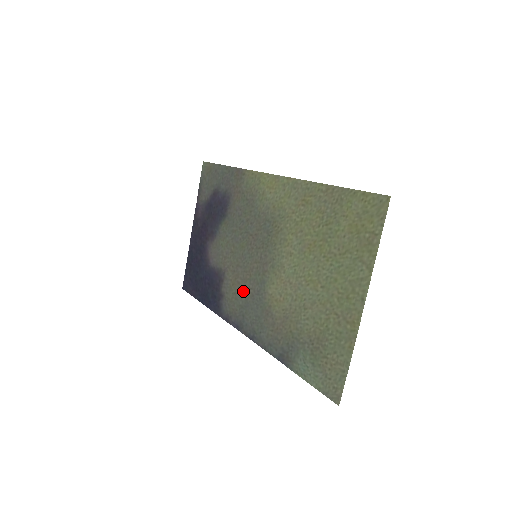
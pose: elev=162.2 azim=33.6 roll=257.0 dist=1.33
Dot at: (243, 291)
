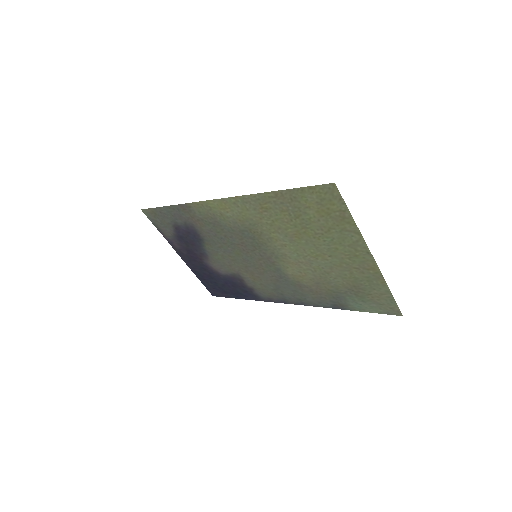
Dot at: (267, 280)
